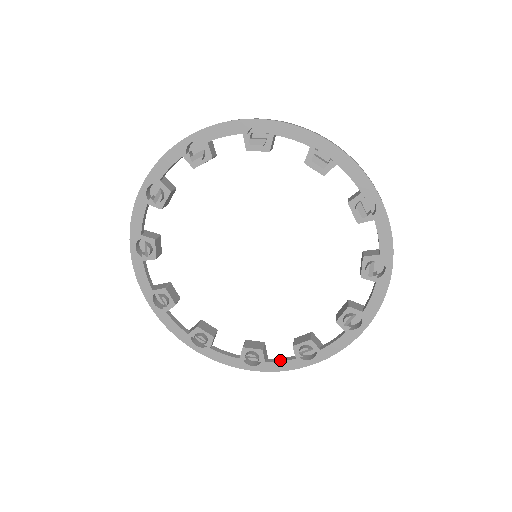
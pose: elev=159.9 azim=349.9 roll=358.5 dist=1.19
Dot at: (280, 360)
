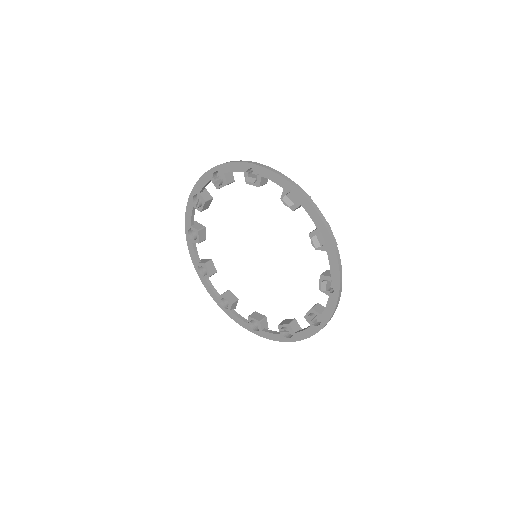
Dot at: (303, 330)
